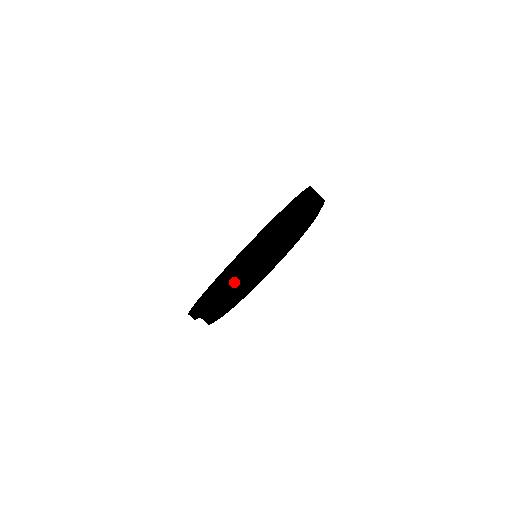
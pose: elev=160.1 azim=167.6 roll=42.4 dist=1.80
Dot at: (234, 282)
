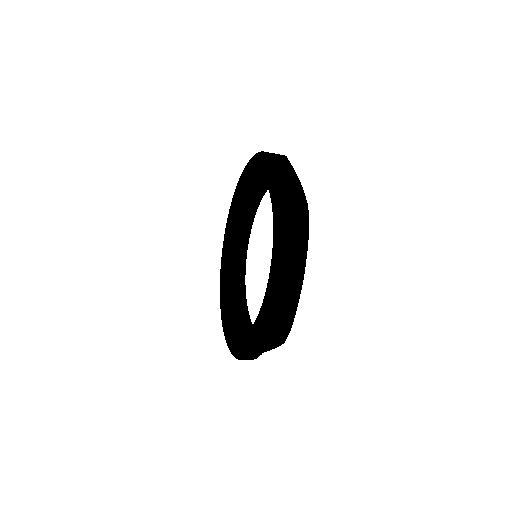
Dot at: (287, 270)
